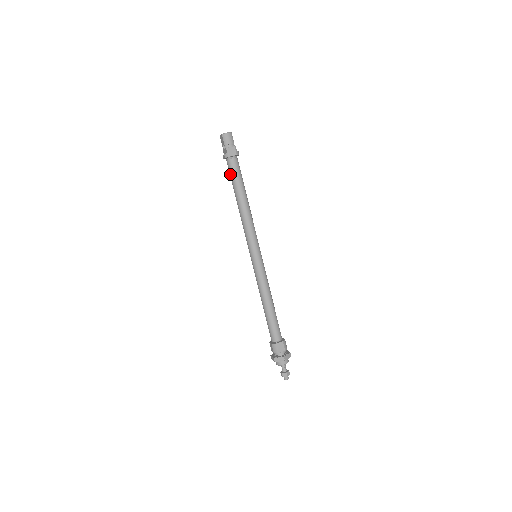
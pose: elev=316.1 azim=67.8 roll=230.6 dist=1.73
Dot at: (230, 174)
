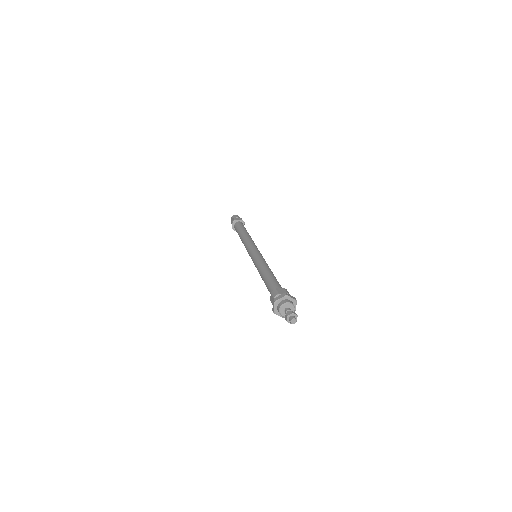
Dot at: (236, 229)
